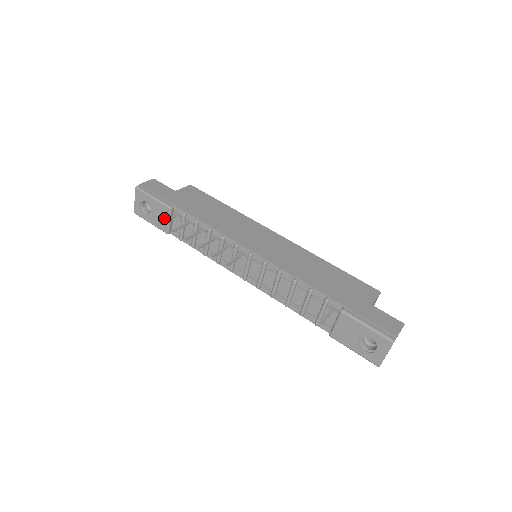
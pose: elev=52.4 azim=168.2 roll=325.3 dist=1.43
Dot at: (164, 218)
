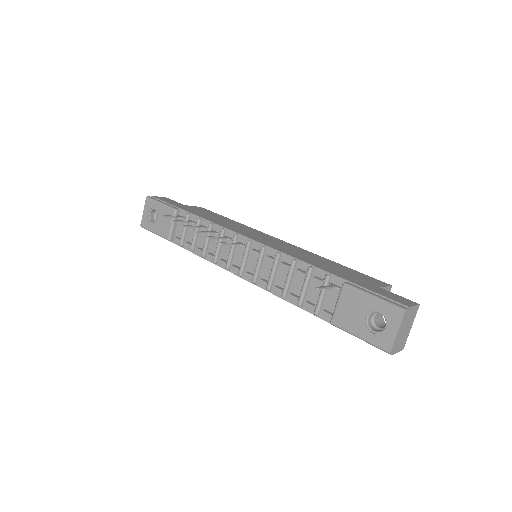
Dot at: (168, 222)
